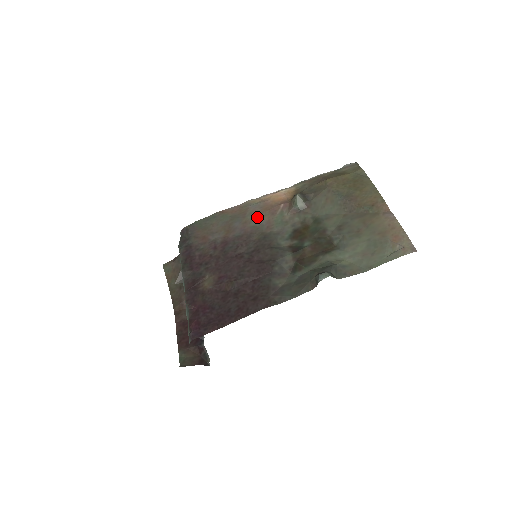
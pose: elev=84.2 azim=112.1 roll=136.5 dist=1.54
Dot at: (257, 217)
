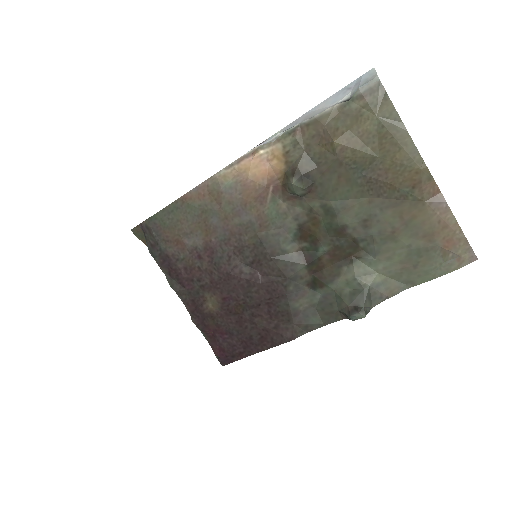
Dot at: (240, 211)
